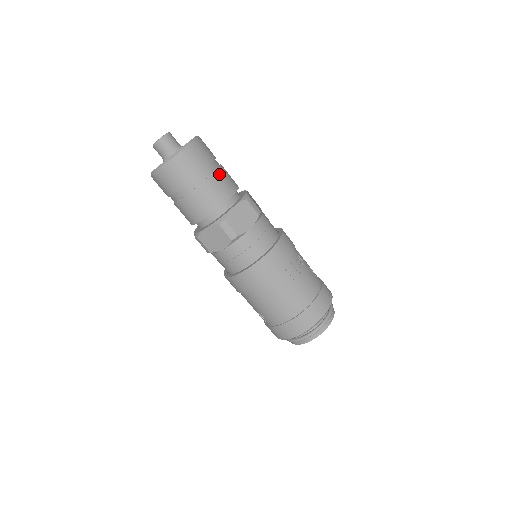
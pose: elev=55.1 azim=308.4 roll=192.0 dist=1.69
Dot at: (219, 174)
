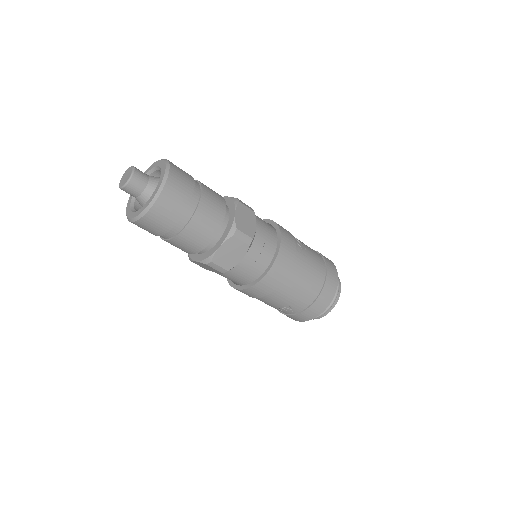
Dot at: (205, 188)
